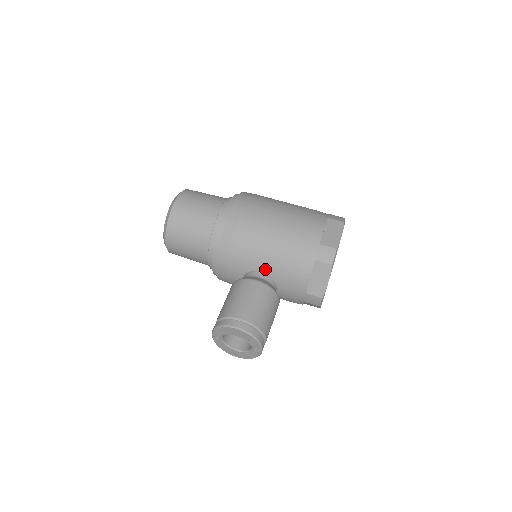
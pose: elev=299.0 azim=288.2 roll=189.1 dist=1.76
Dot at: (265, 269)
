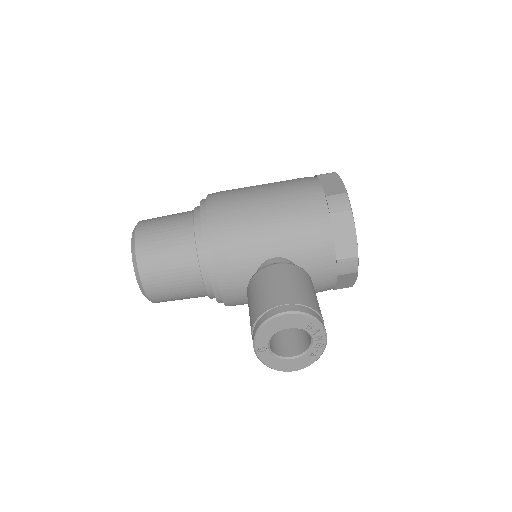
Dot at: (277, 252)
